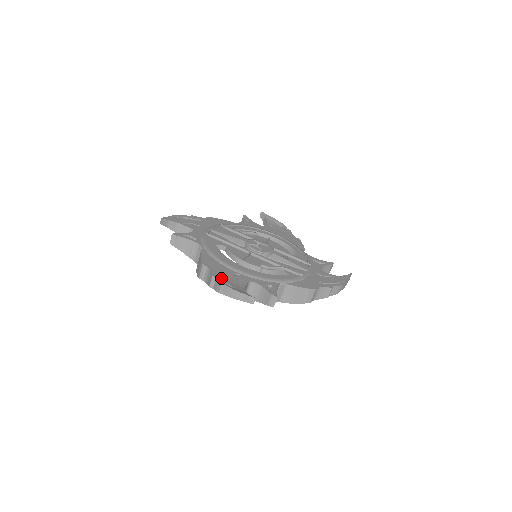
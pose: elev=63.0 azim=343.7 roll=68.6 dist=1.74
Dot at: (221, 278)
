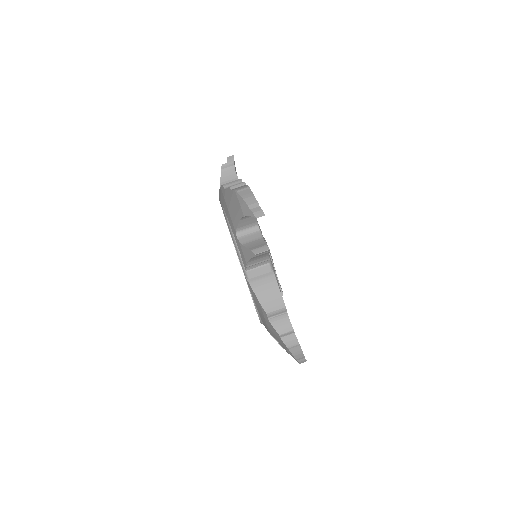
Dot at: occluded
